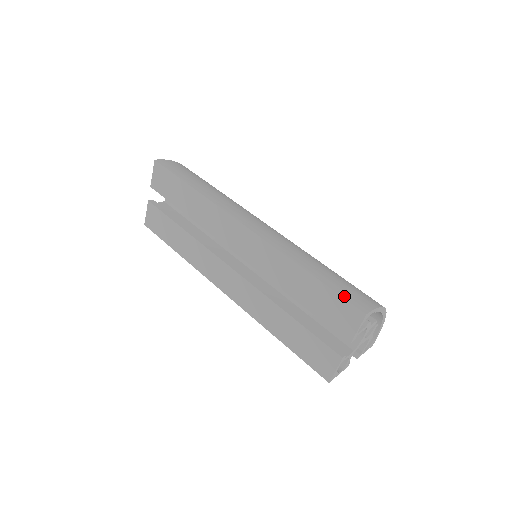
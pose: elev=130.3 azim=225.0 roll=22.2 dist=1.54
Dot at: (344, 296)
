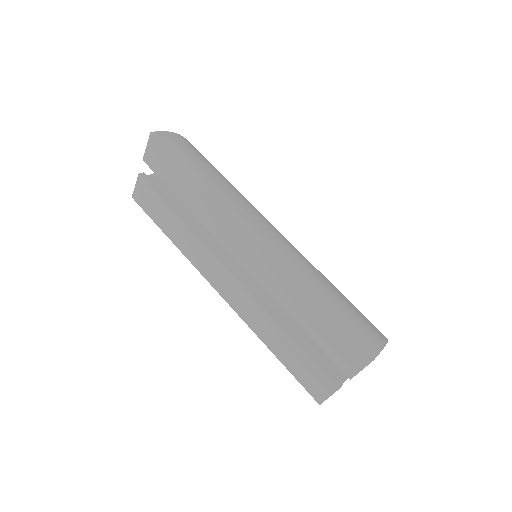
Dot at: (352, 336)
